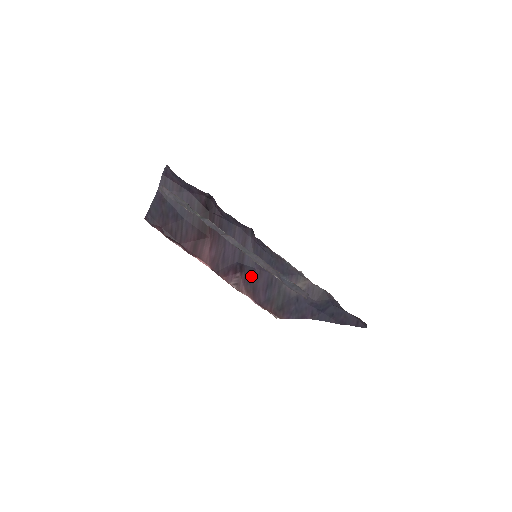
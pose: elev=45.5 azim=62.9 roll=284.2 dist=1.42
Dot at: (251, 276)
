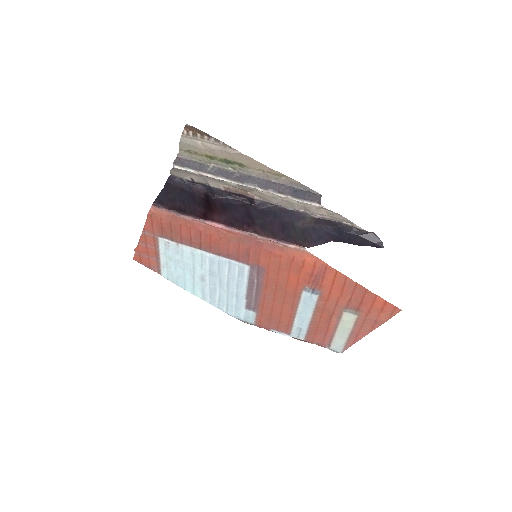
Dot at: (264, 225)
